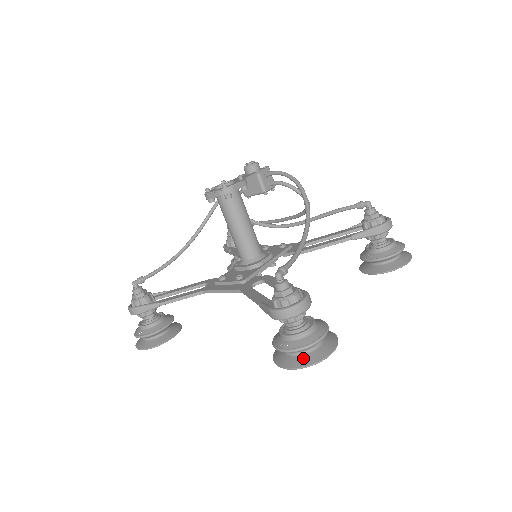
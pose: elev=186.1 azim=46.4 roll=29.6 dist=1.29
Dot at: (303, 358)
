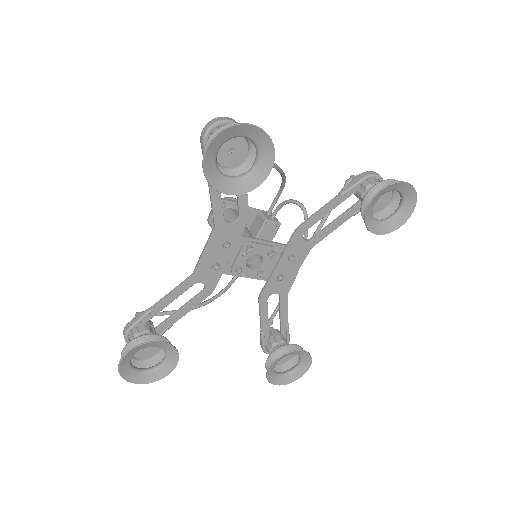
Dot at: (222, 138)
